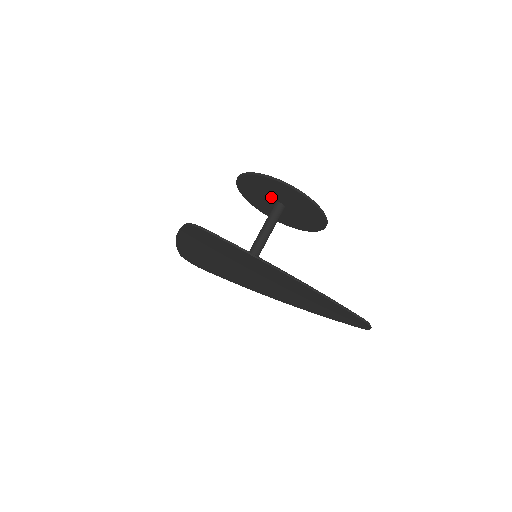
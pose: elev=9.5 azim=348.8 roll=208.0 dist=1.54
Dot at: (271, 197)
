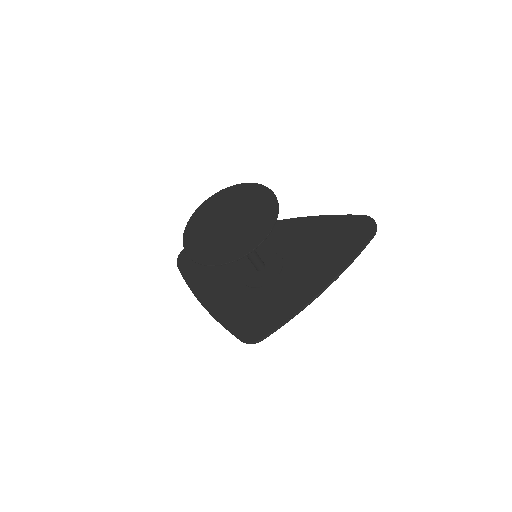
Dot at: (223, 234)
